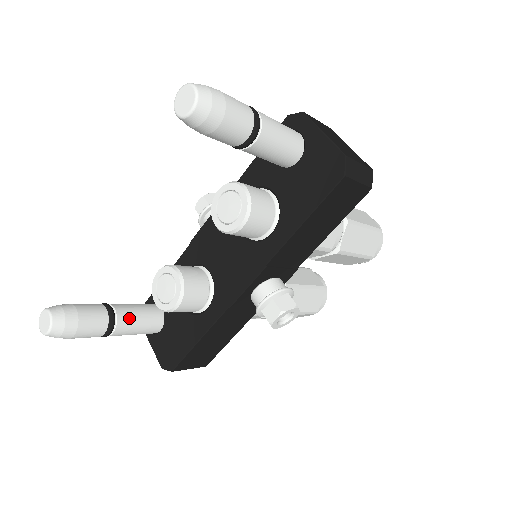
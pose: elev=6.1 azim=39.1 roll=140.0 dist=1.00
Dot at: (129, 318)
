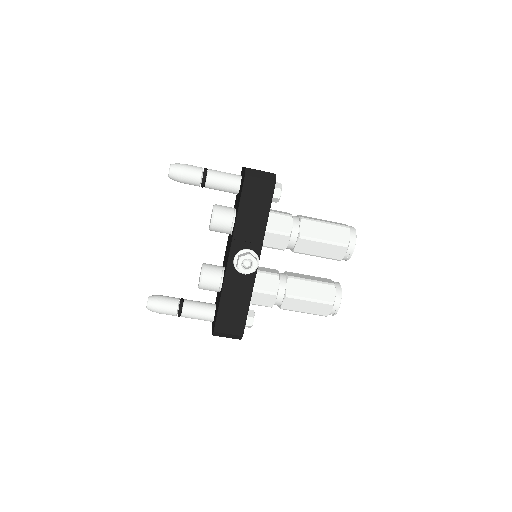
Dot at: (192, 304)
